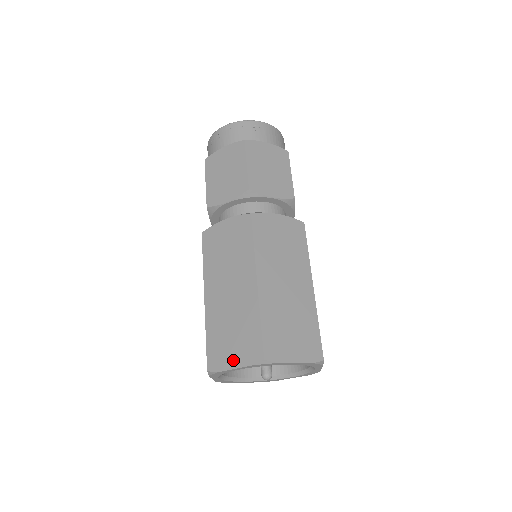
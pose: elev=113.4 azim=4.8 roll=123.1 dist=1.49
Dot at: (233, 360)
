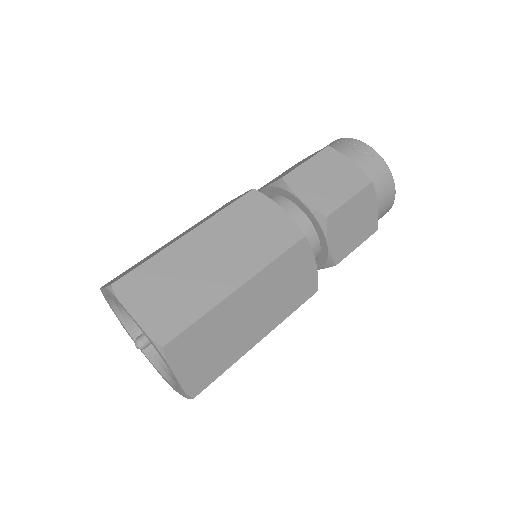
Dot at: occluded
